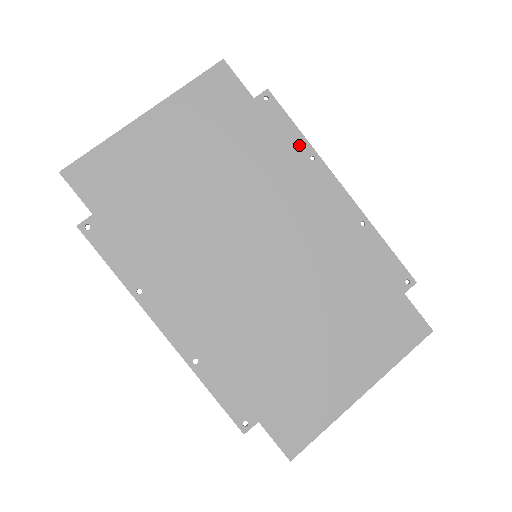
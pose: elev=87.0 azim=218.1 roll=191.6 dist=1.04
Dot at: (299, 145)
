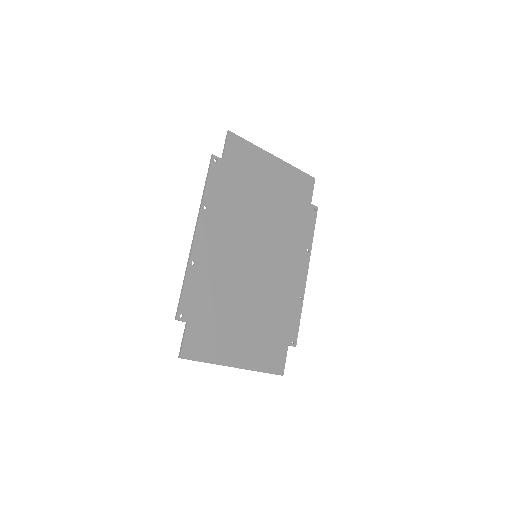
Dot at: (309, 239)
